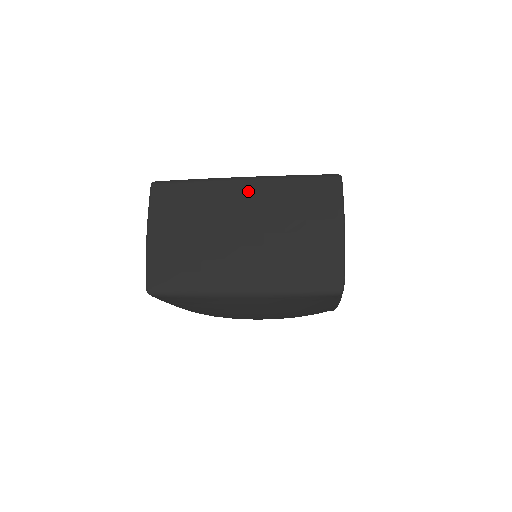
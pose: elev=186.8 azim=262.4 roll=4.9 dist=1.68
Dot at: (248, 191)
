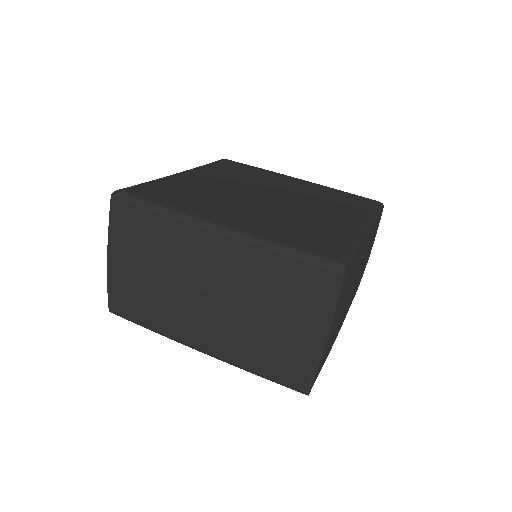
Dot at: (221, 248)
